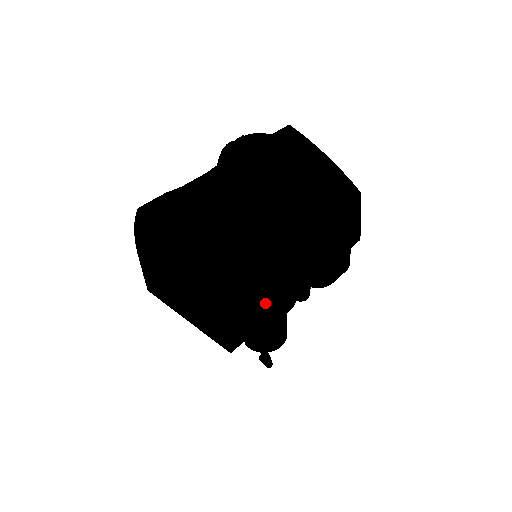
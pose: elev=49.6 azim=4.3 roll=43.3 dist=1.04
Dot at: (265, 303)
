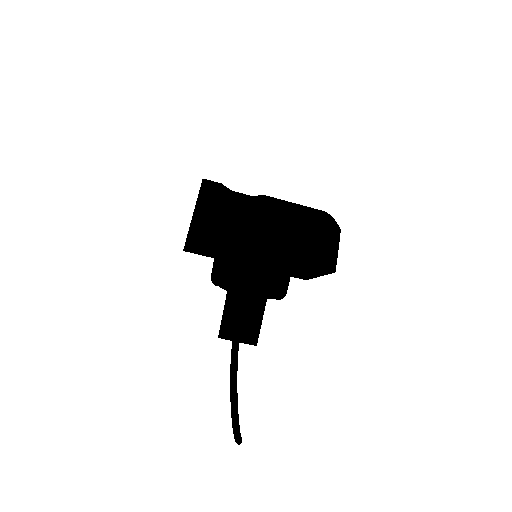
Dot at: (229, 228)
